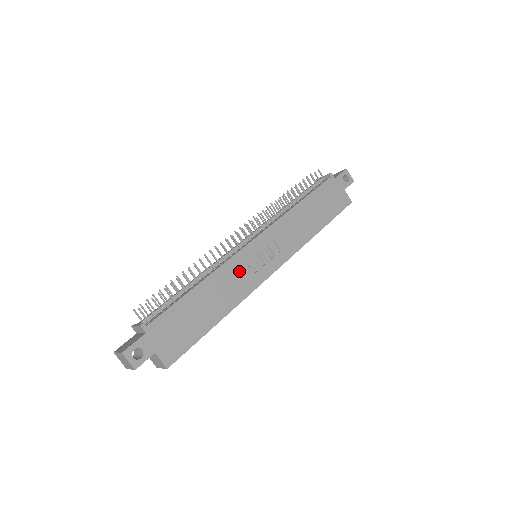
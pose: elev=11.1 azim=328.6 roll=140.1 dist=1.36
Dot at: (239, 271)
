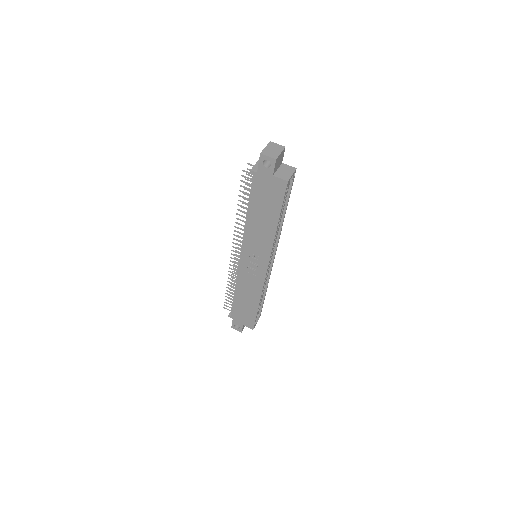
Dot at: (247, 278)
